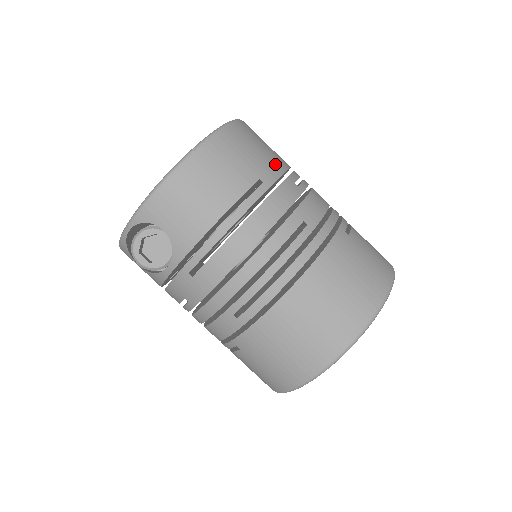
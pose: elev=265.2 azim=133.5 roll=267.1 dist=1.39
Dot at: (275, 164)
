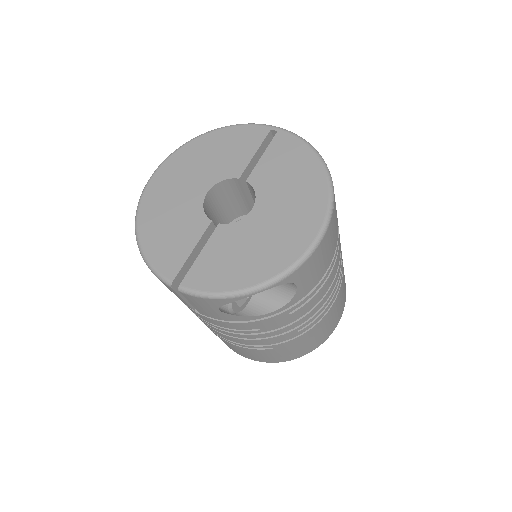
Dot at: occluded
